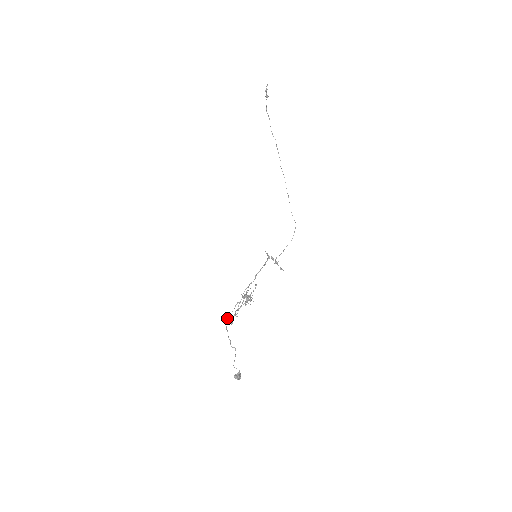
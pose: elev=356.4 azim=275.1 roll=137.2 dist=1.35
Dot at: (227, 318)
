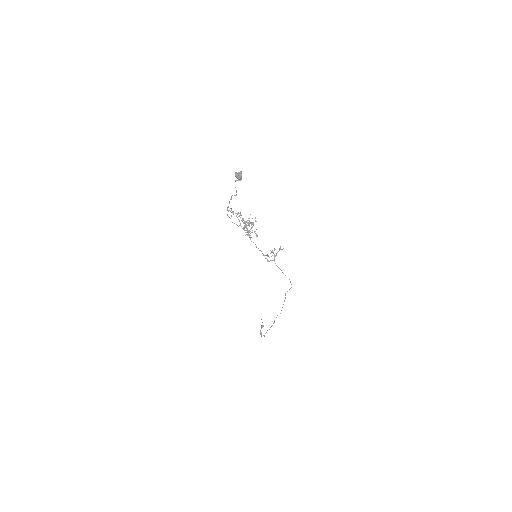
Dot at: (228, 216)
